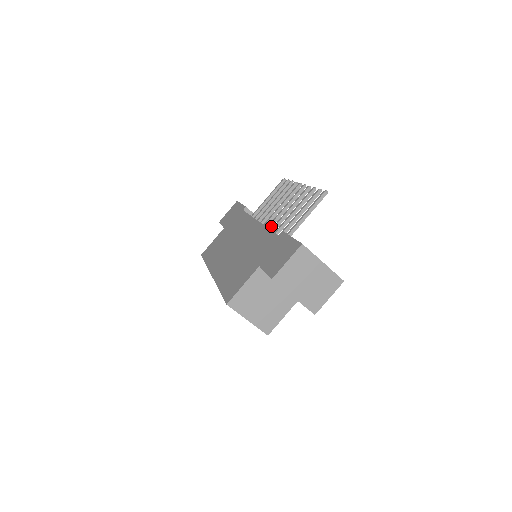
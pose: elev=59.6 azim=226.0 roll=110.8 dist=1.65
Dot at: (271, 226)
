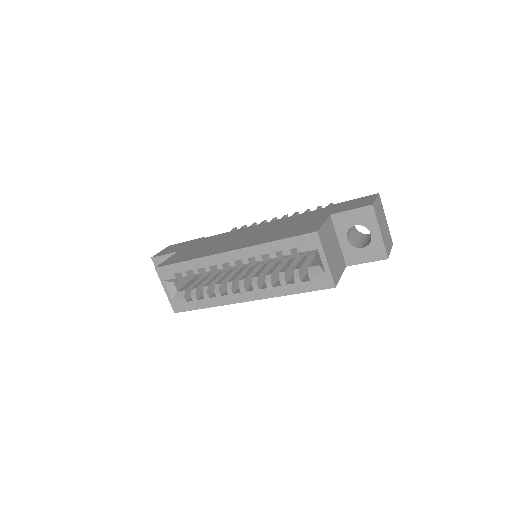
Dot at: occluded
